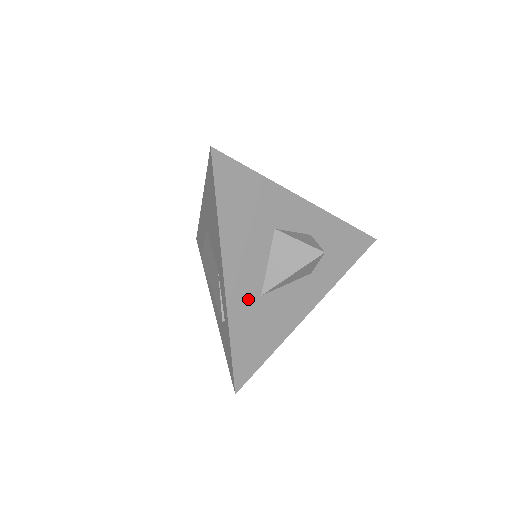
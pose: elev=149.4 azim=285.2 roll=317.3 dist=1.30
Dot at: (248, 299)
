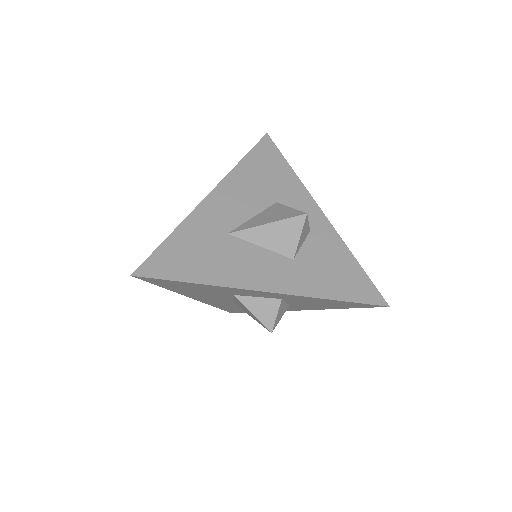
Dot at: (222, 303)
